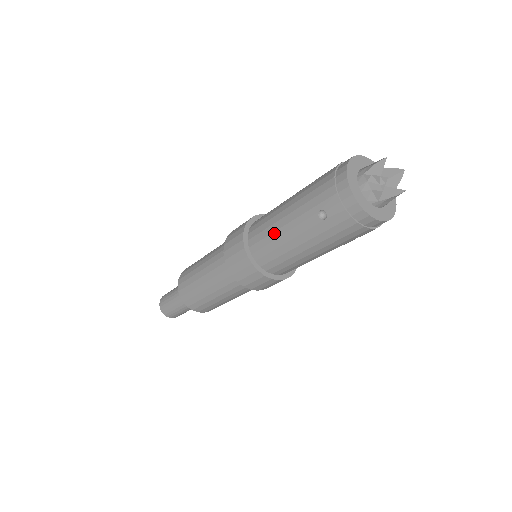
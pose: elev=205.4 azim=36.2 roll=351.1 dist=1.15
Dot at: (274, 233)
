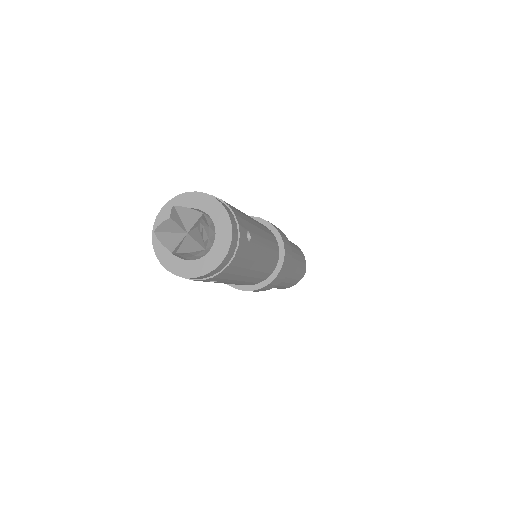
Dot at: occluded
